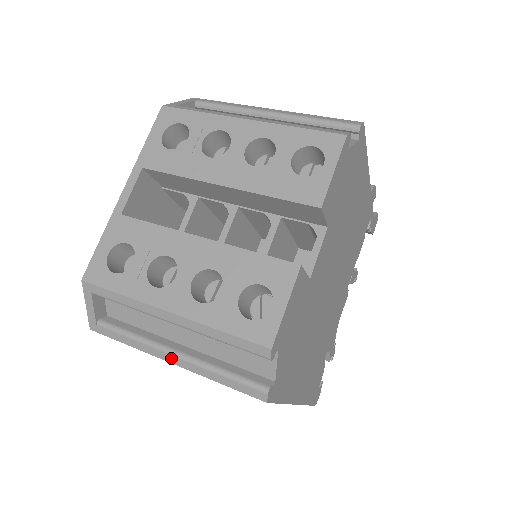
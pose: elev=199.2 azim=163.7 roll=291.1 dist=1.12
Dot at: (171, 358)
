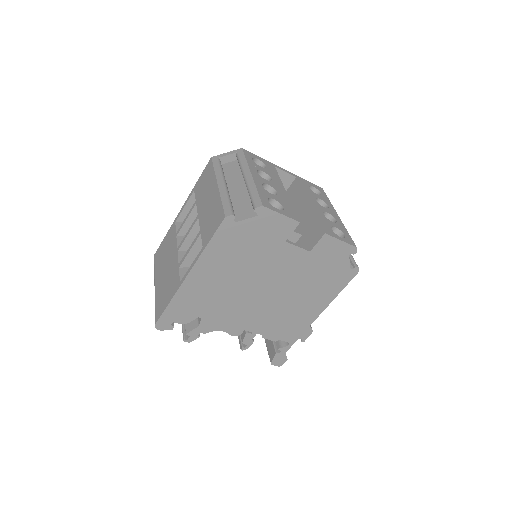
Dot at: (221, 183)
